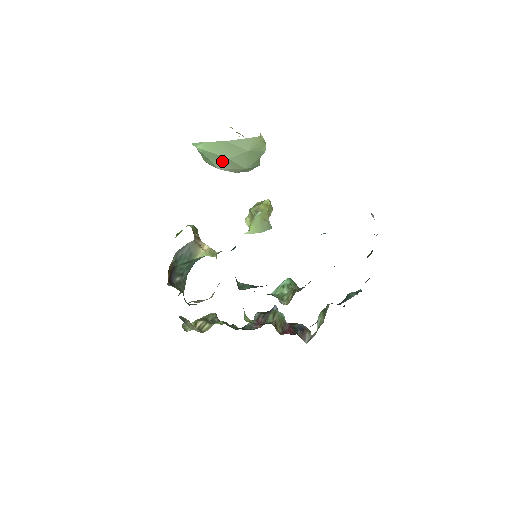
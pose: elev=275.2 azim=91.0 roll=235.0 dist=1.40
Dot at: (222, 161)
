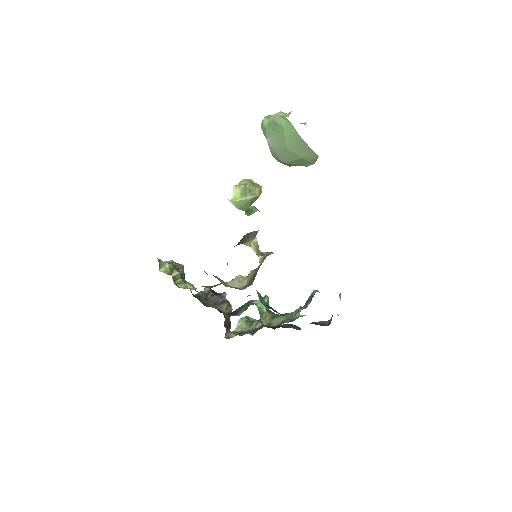
Dot at: (280, 143)
